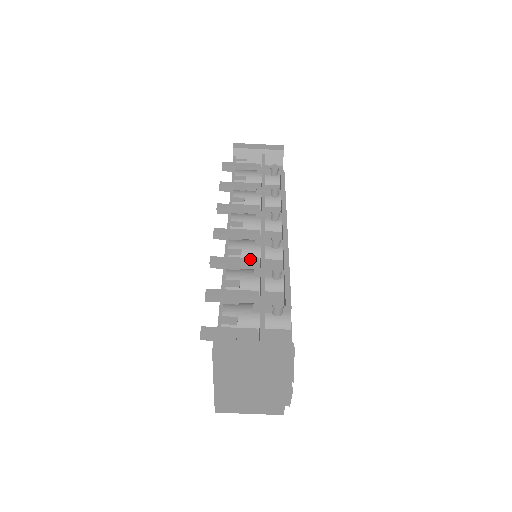
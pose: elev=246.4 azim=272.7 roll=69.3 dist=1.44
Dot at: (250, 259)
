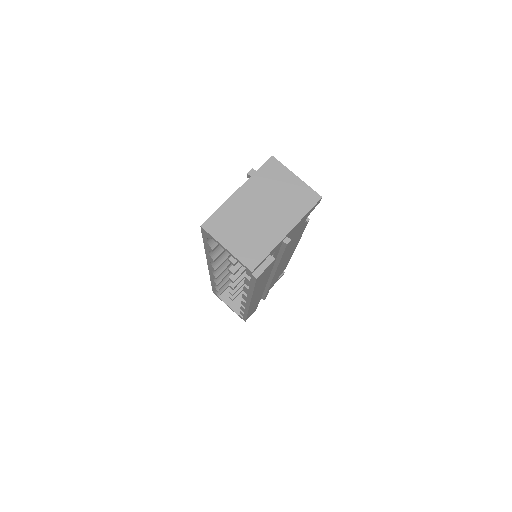
Dot at: occluded
